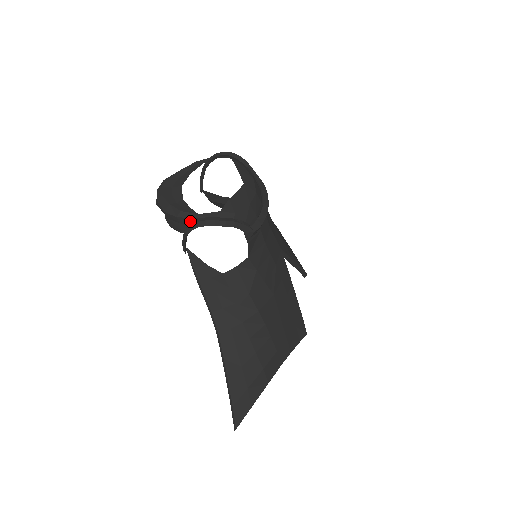
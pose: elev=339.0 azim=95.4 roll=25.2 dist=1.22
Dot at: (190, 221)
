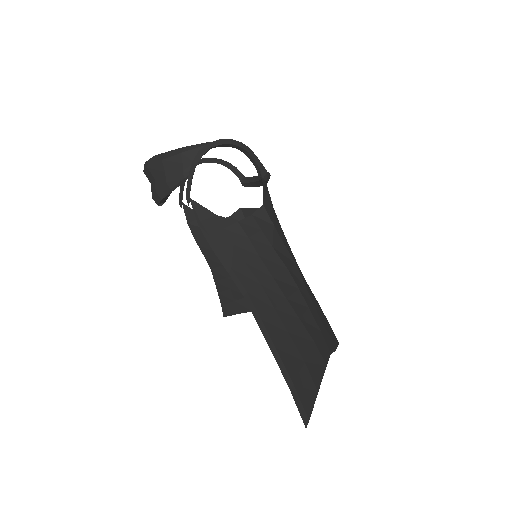
Dot at: (198, 153)
